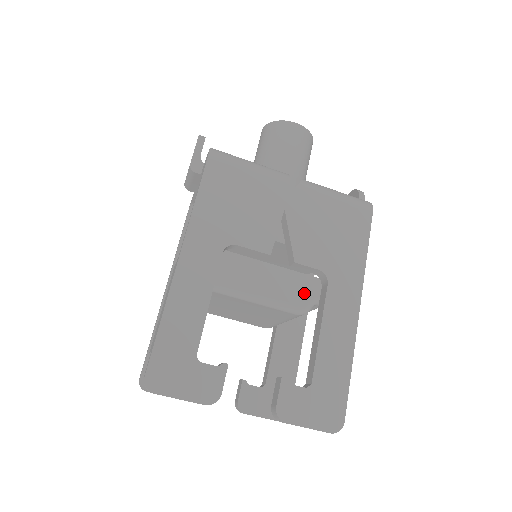
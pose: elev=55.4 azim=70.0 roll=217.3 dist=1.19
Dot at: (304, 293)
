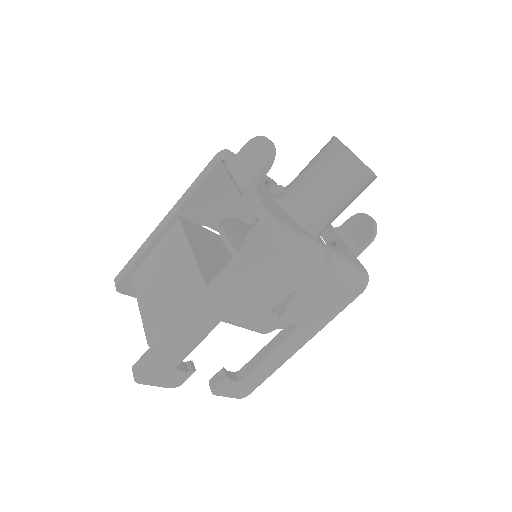
Dot at: (273, 325)
